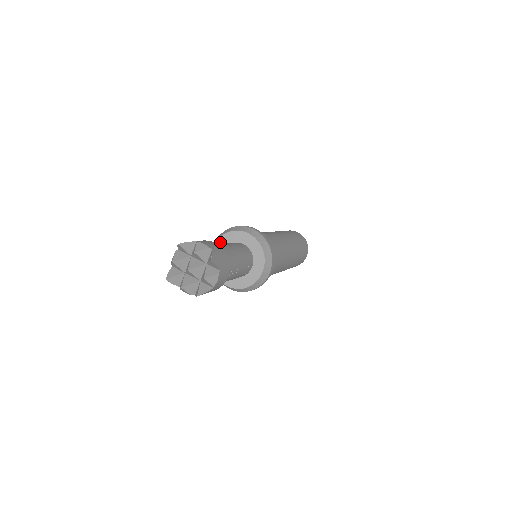
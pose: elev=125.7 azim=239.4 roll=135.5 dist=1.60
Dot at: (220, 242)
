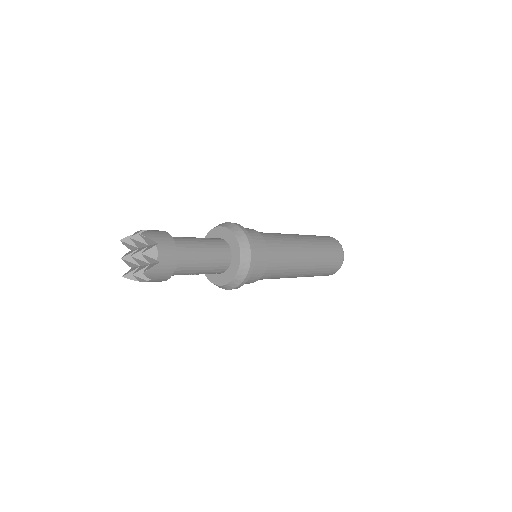
Dot at: (223, 231)
